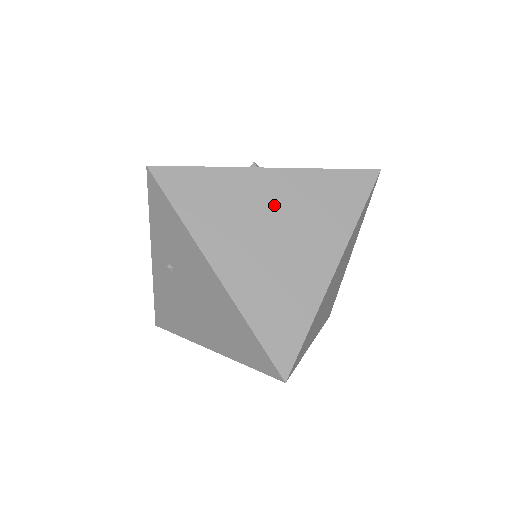
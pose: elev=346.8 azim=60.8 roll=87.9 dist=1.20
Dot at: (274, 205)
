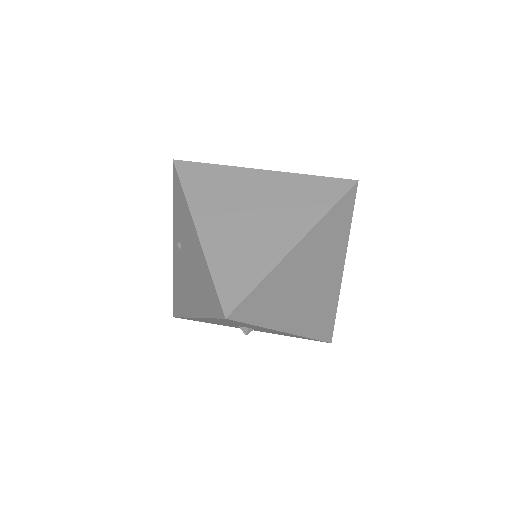
Dot at: (258, 193)
